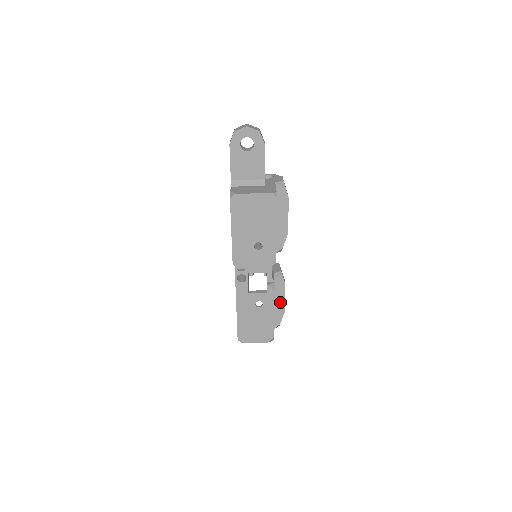
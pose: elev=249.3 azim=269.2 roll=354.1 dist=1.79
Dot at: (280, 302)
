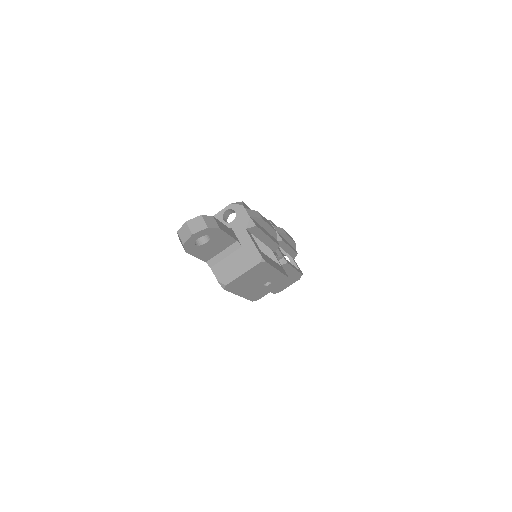
Dot at: (290, 248)
